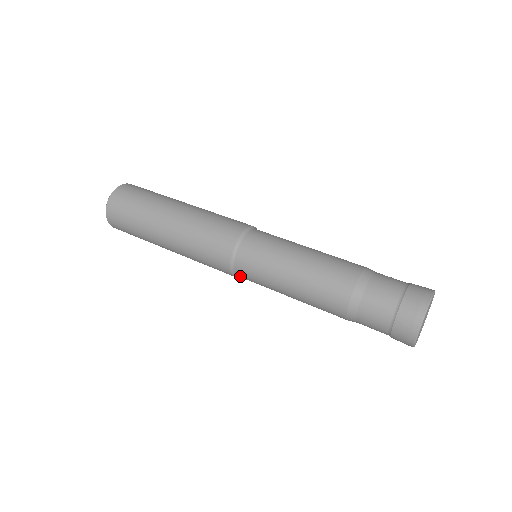
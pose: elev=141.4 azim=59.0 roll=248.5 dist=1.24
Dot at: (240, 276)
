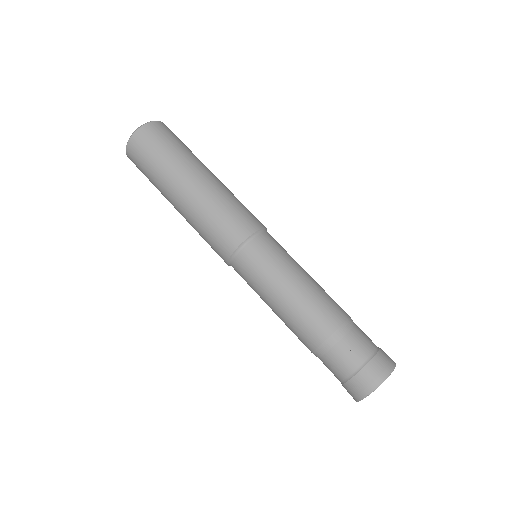
Dot at: occluded
